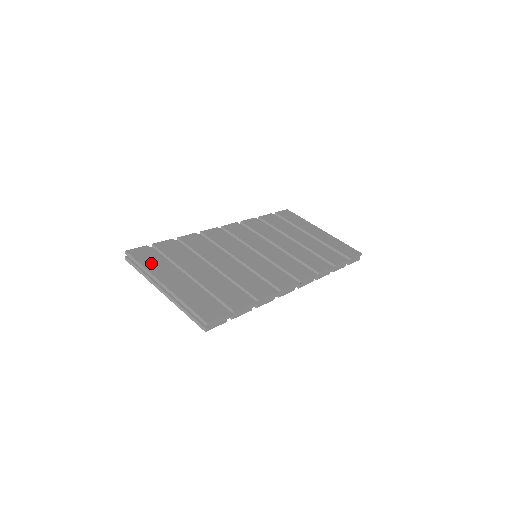
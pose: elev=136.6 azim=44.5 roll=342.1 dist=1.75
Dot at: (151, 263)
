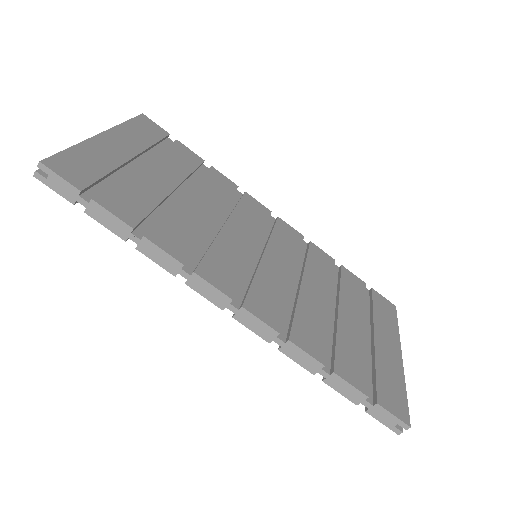
Dot at: (137, 130)
